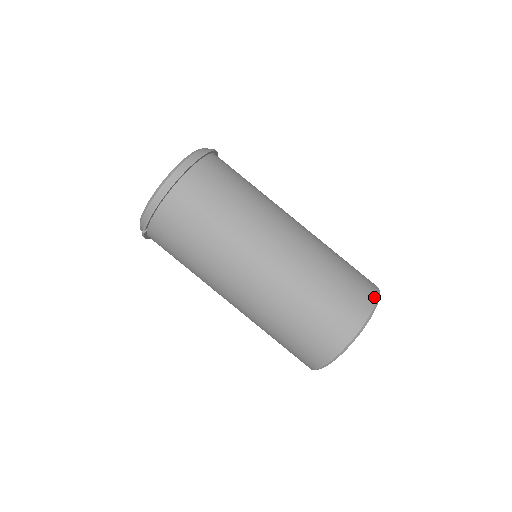
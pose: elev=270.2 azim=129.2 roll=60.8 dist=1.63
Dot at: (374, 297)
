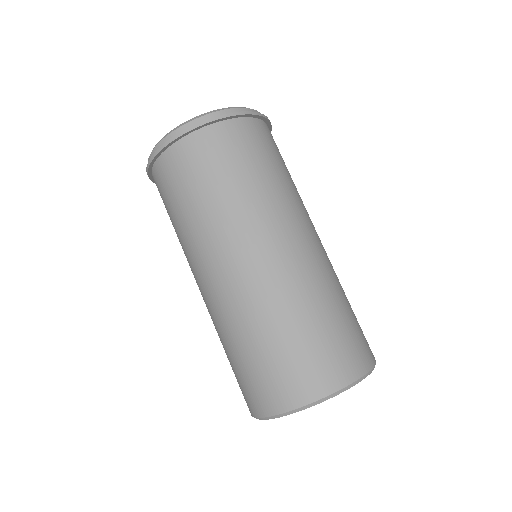
Dot at: (309, 397)
